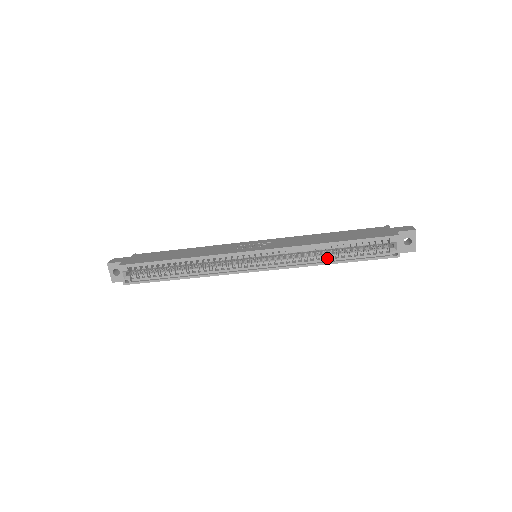
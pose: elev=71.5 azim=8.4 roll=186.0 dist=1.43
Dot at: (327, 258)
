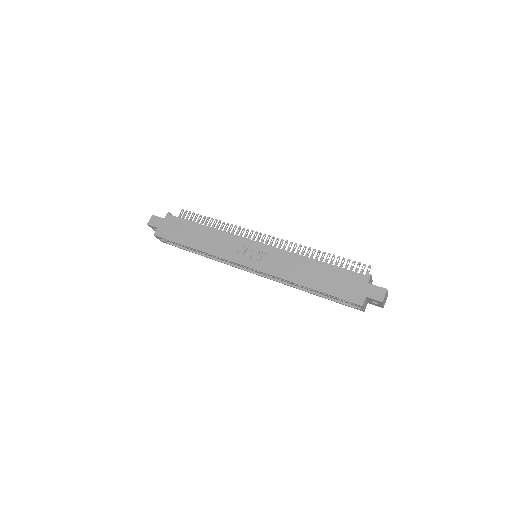
Dot at: (306, 288)
